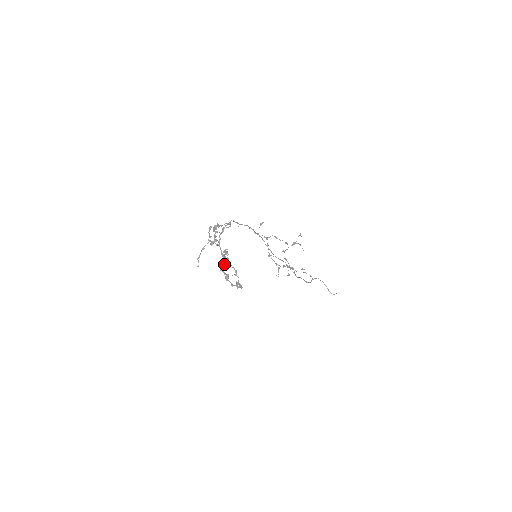
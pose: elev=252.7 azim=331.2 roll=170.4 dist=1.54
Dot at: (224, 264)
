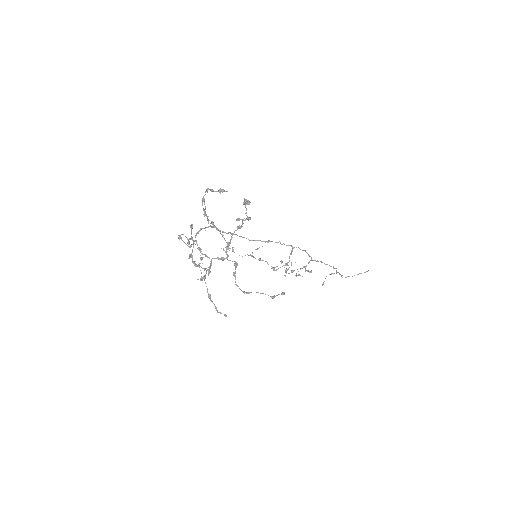
Dot at: (207, 190)
